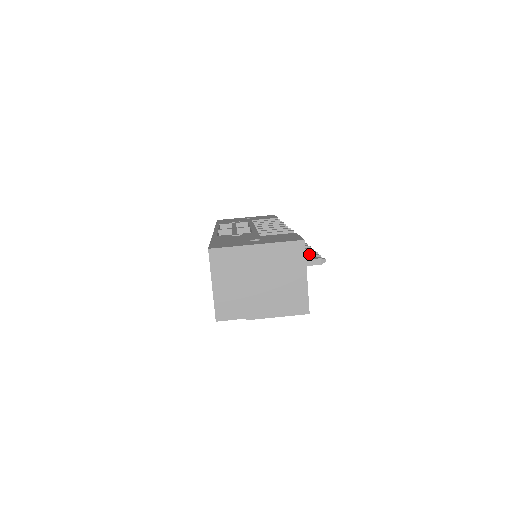
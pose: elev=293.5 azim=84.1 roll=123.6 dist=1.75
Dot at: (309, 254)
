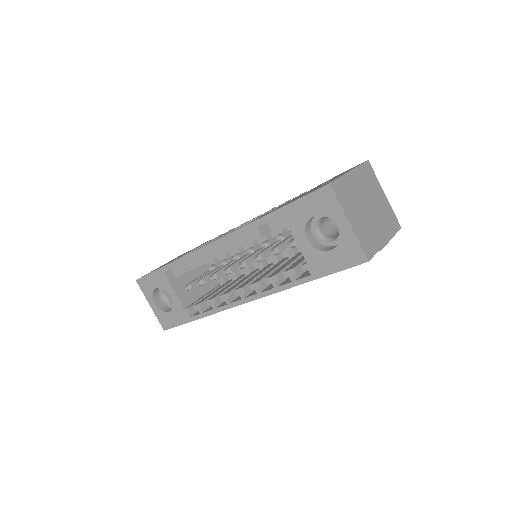
Dot at: occluded
